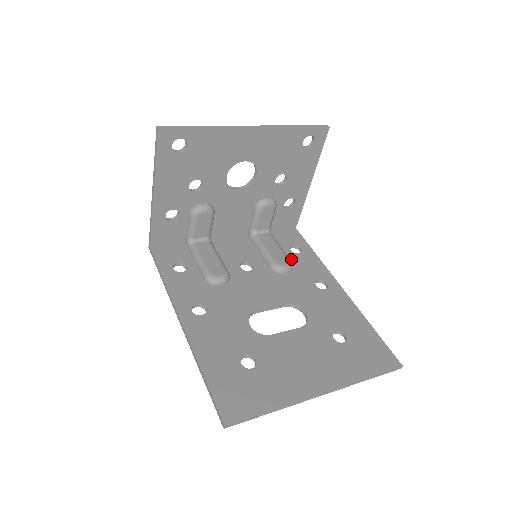
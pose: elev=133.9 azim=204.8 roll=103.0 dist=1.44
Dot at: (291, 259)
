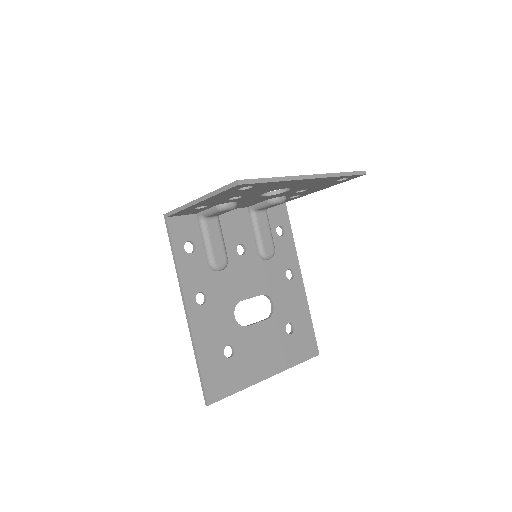
Dot at: (275, 243)
